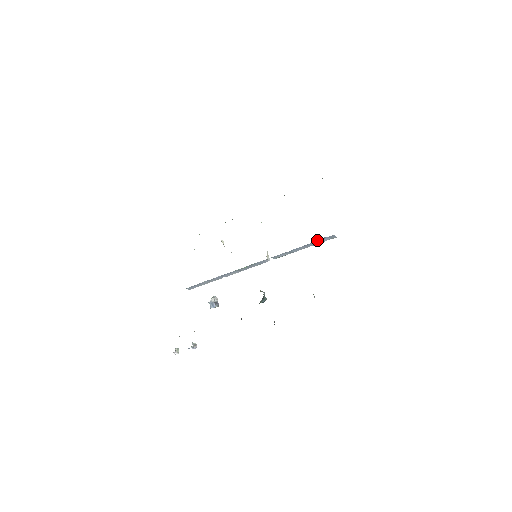
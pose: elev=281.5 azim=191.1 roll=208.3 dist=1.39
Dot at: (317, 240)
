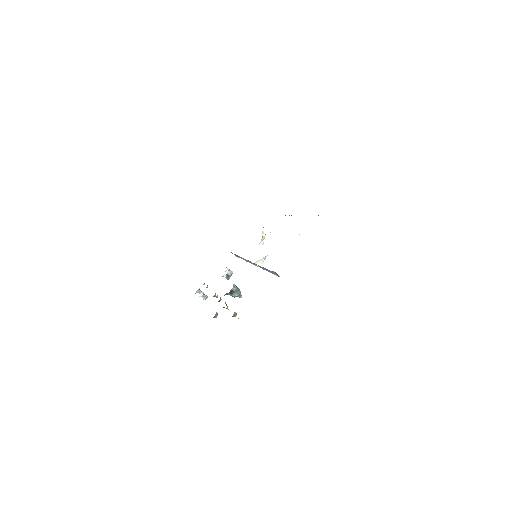
Dot at: occluded
